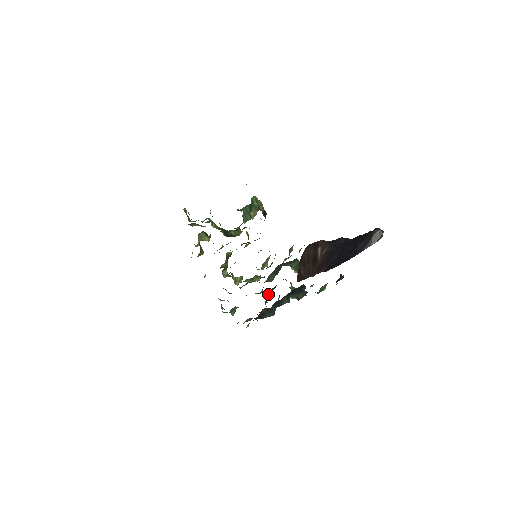
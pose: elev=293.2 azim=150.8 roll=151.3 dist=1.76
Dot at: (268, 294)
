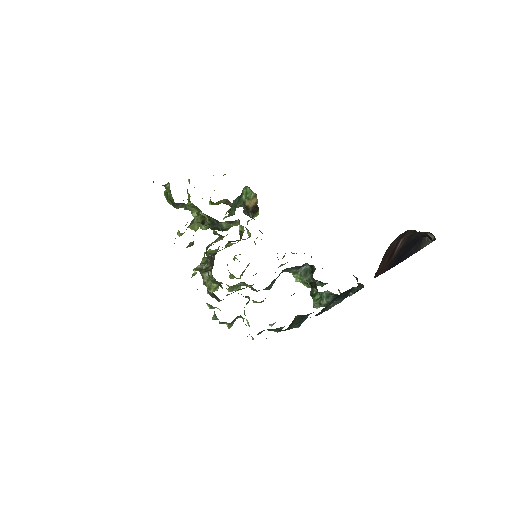
Dot at: occluded
